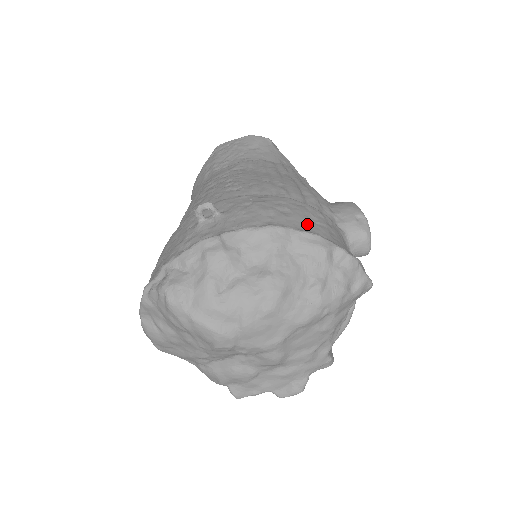
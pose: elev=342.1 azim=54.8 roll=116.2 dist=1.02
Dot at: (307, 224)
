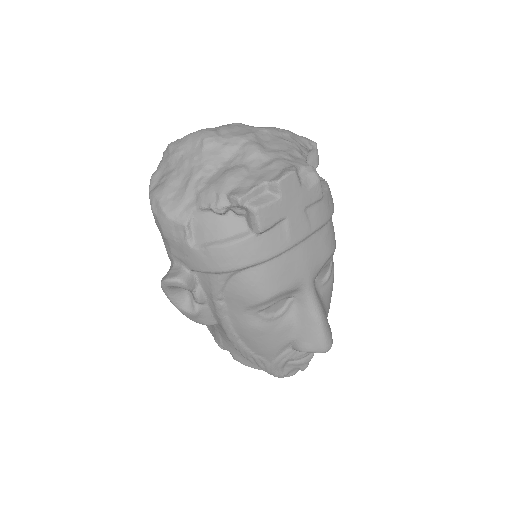
Dot at: occluded
